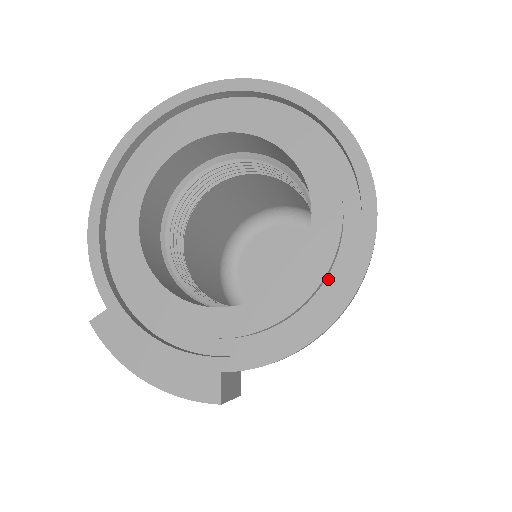
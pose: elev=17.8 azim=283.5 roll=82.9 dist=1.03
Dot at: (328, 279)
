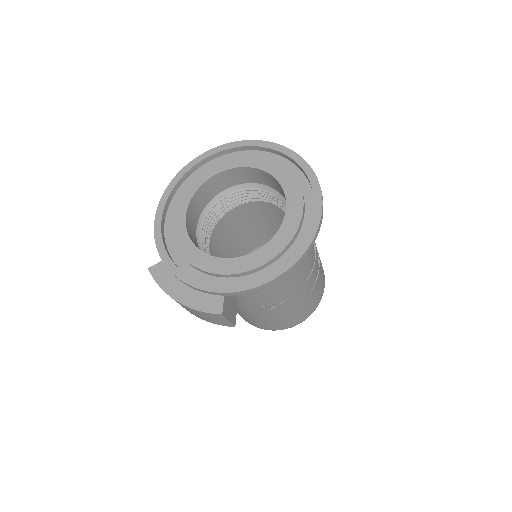
Dot at: (292, 246)
